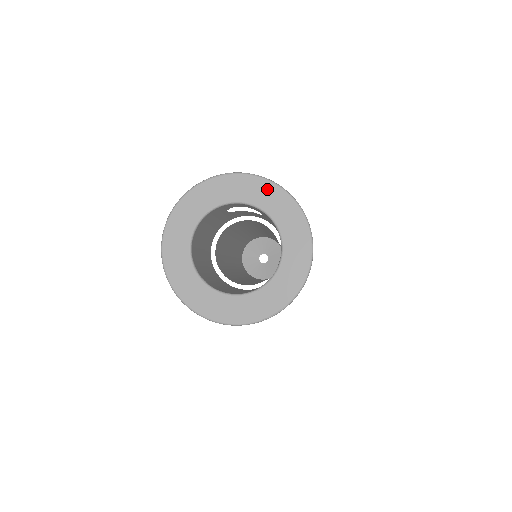
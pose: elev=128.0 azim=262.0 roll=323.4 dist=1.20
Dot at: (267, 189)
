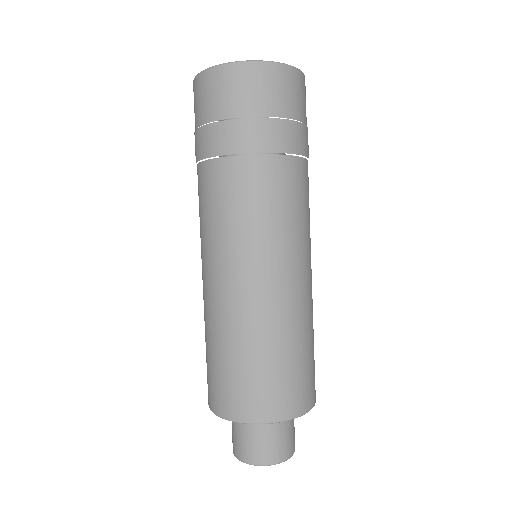
Dot at: occluded
